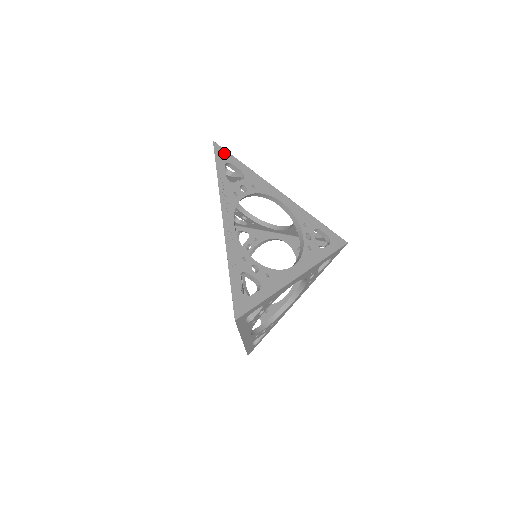
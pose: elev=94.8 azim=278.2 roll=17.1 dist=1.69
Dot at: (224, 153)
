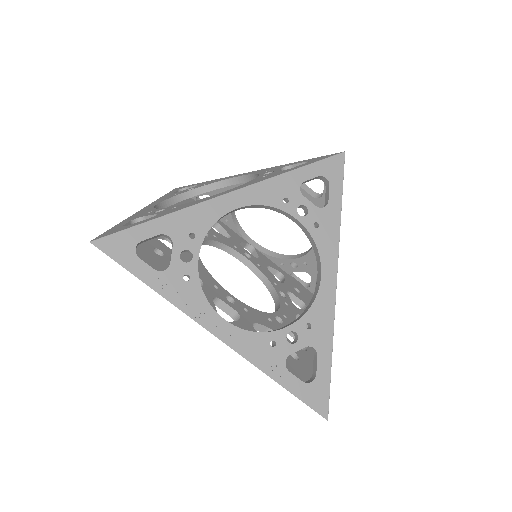
Dot at: (118, 240)
